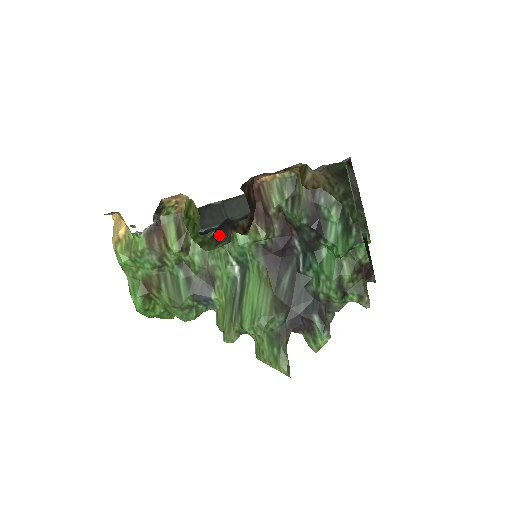
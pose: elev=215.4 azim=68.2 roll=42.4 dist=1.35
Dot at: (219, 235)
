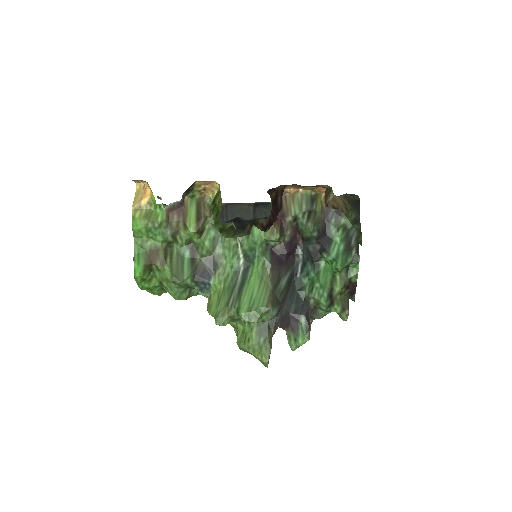
Dot at: occluded
